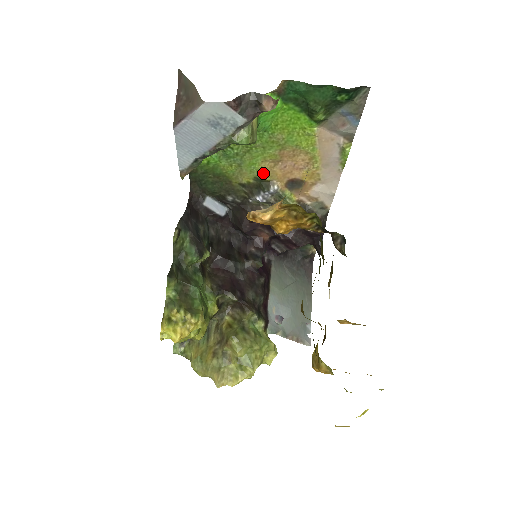
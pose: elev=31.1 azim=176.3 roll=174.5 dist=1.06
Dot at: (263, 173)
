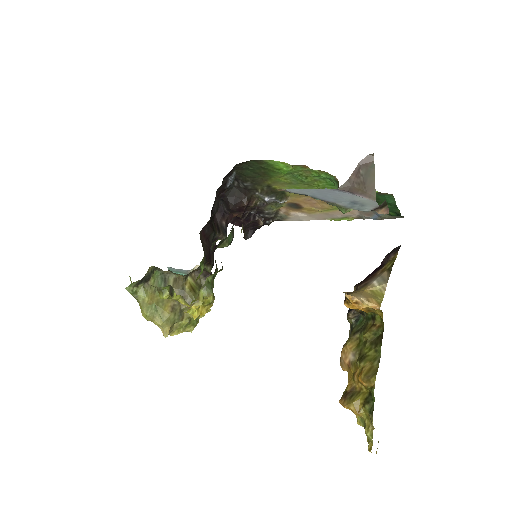
Dot at: (293, 193)
